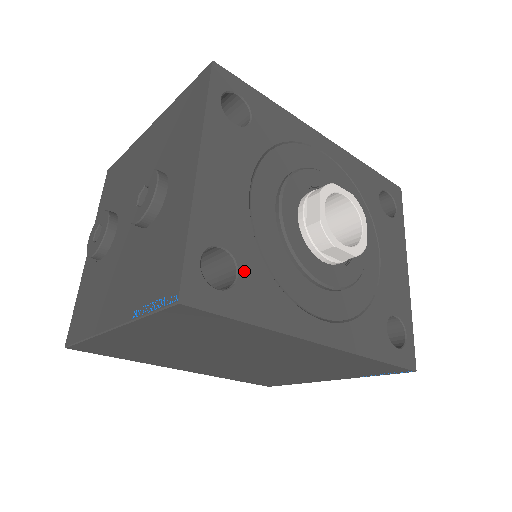
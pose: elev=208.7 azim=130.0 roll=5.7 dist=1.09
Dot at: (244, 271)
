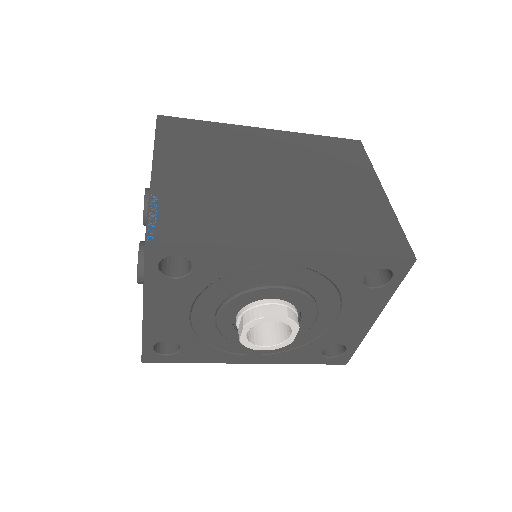
Dot at: (185, 347)
